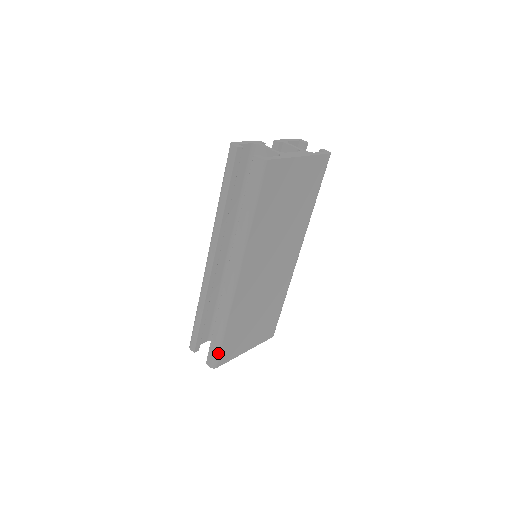
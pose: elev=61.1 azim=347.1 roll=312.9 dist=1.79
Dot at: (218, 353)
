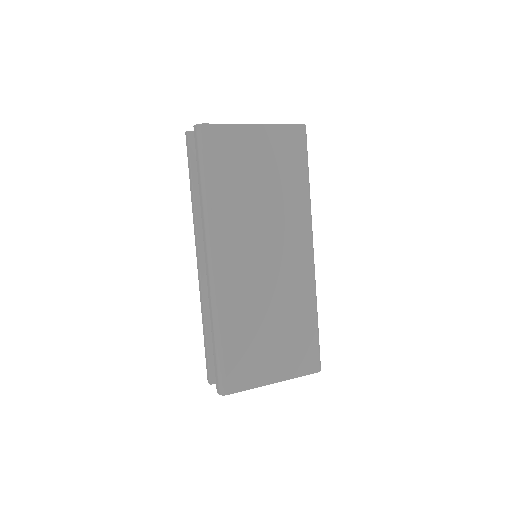
Dot at: (222, 372)
